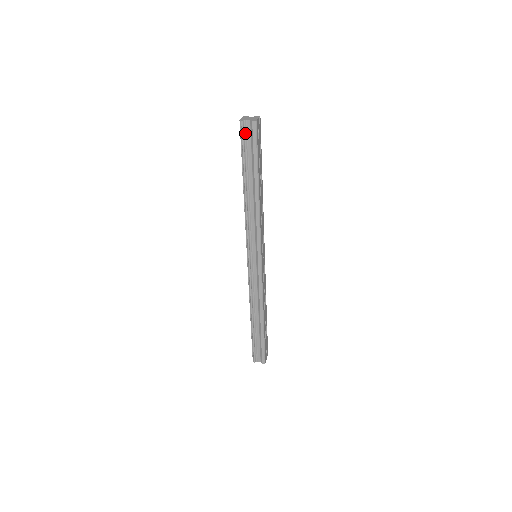
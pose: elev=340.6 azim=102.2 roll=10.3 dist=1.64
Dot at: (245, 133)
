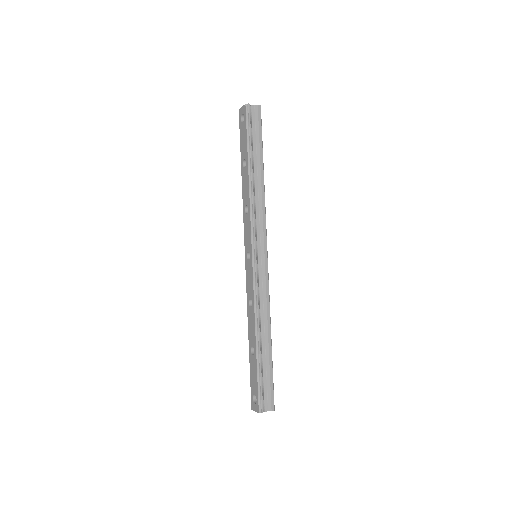
Dot at: (250, 116)
